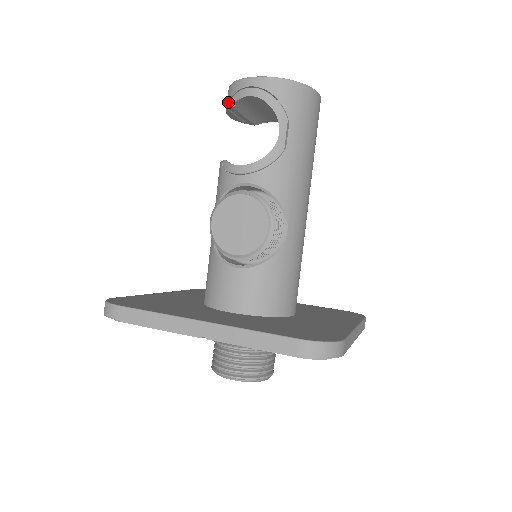
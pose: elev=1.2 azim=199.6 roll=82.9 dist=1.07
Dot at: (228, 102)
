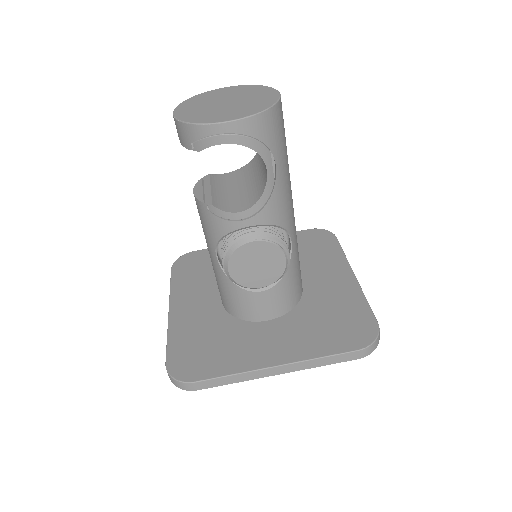
Dot at: (189, 143)
